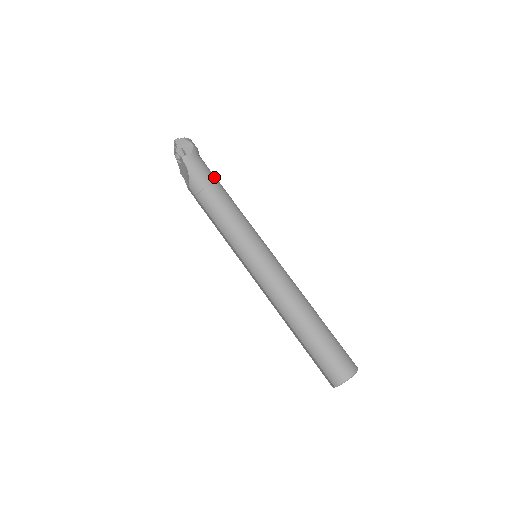
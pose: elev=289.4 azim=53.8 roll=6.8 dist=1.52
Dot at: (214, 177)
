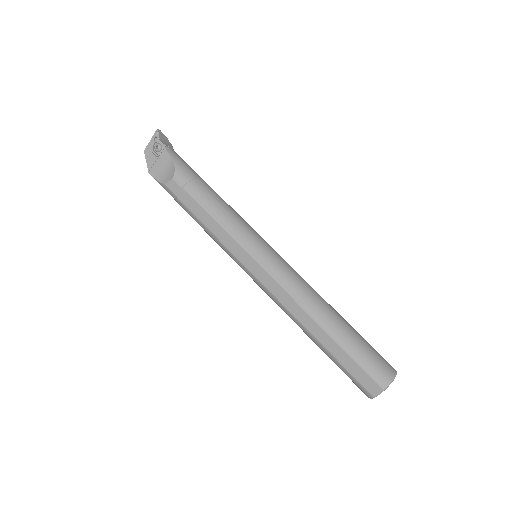
Dot at: occluded
